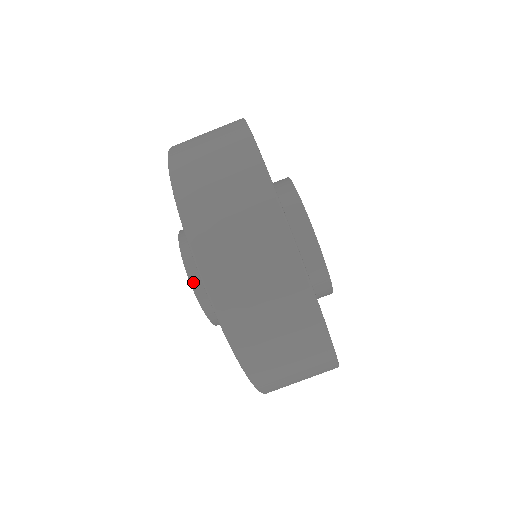
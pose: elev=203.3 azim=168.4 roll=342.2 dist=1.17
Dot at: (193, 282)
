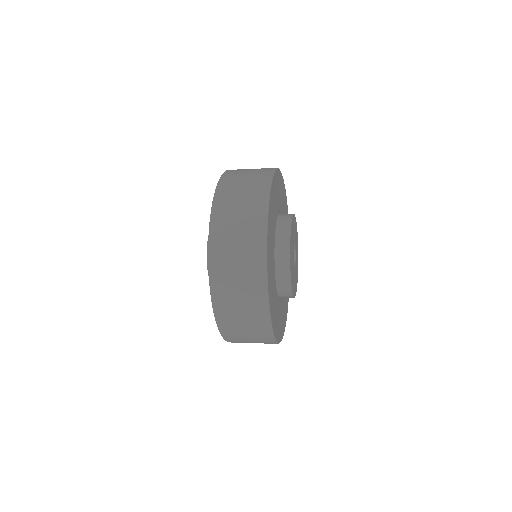
Dot at: occluded
